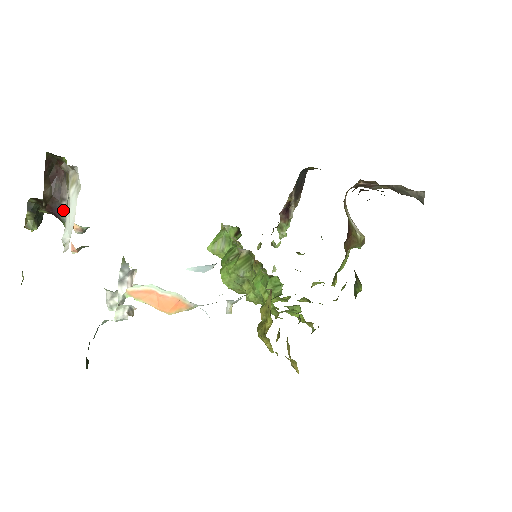
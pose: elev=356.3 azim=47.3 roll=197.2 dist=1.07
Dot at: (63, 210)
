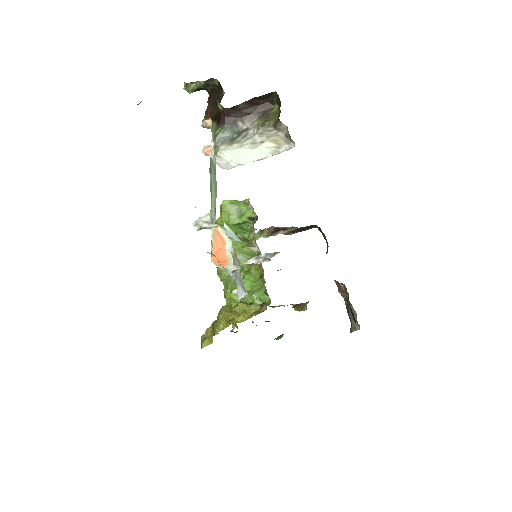
Dot at: (234, 125)
